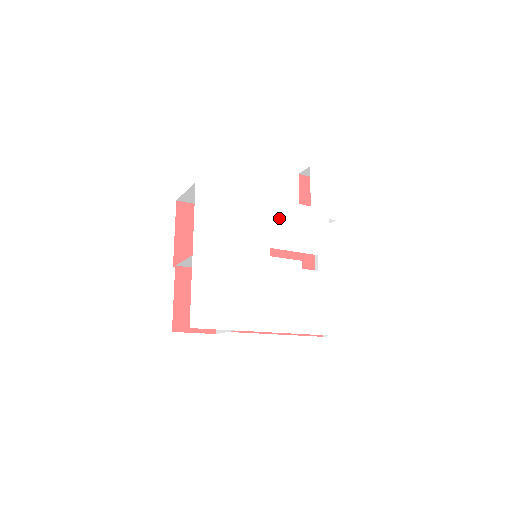
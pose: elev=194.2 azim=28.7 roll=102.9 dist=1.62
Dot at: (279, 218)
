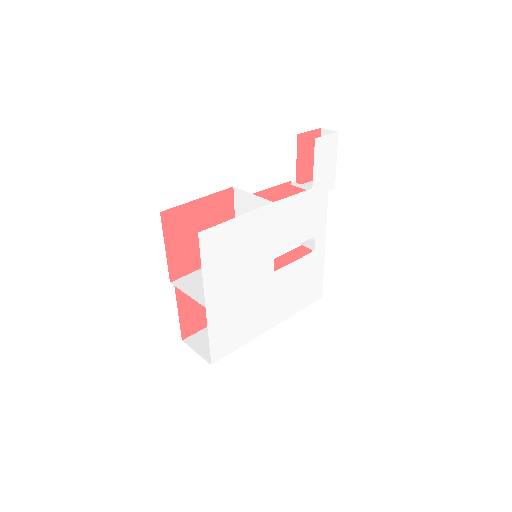
Dot at: (282, 220)
